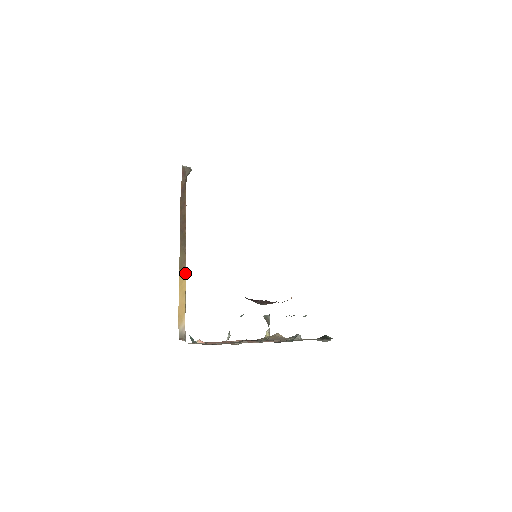
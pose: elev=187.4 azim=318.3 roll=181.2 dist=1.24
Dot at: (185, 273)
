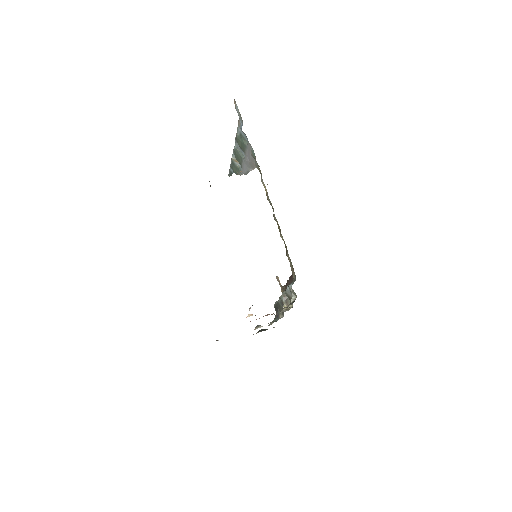
Dot at: occluded
